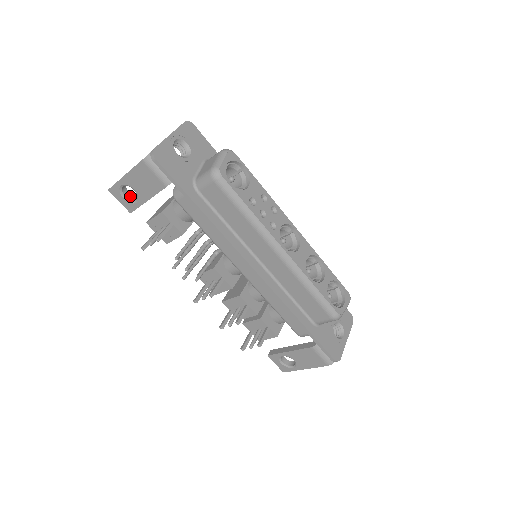
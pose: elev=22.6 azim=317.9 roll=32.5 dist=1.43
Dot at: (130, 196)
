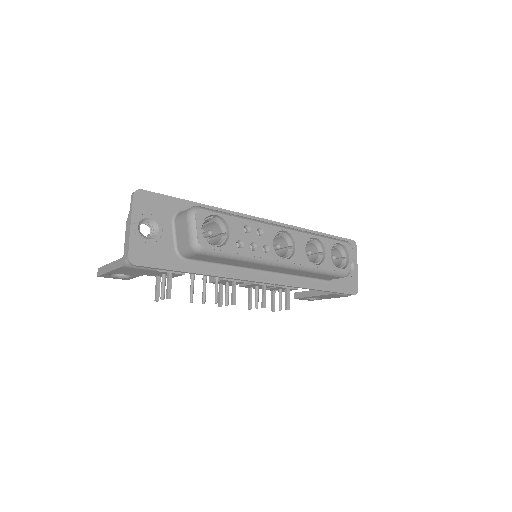
Dot at: occluded
